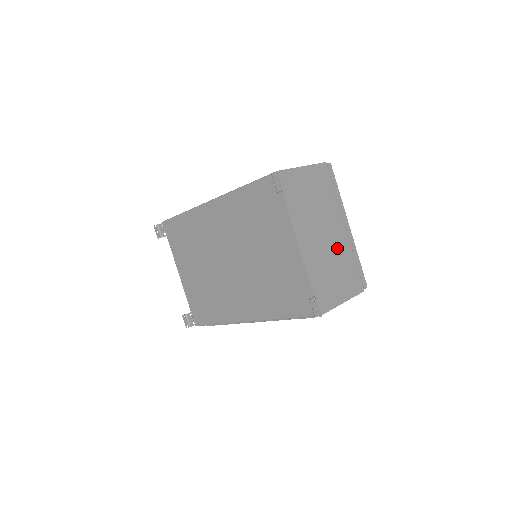
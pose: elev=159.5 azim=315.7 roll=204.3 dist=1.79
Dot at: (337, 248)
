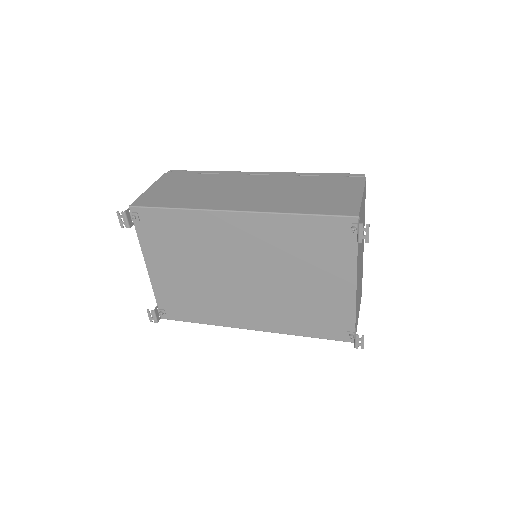
Dot at: (361, 267)
